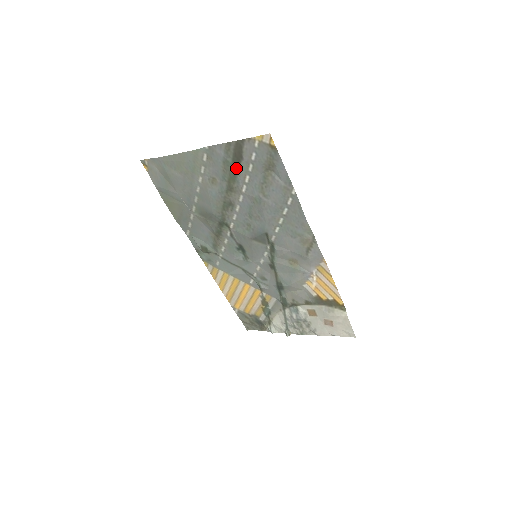
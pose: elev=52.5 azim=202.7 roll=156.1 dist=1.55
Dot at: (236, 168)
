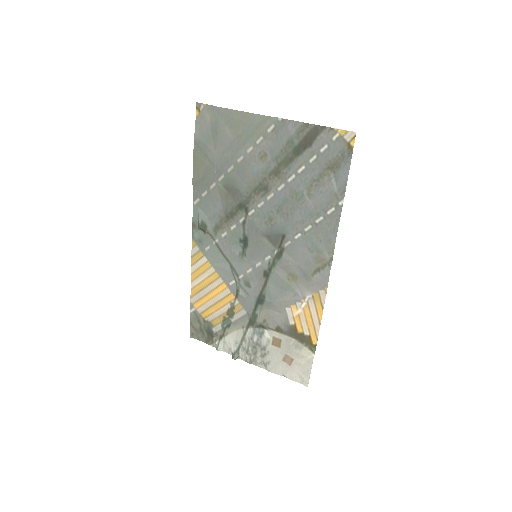
Dot at: (297, 153)
